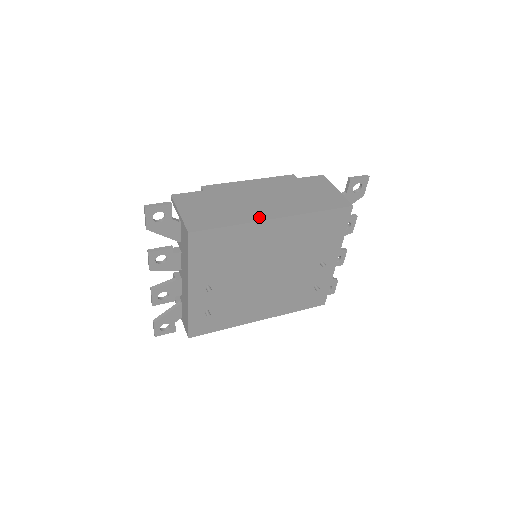
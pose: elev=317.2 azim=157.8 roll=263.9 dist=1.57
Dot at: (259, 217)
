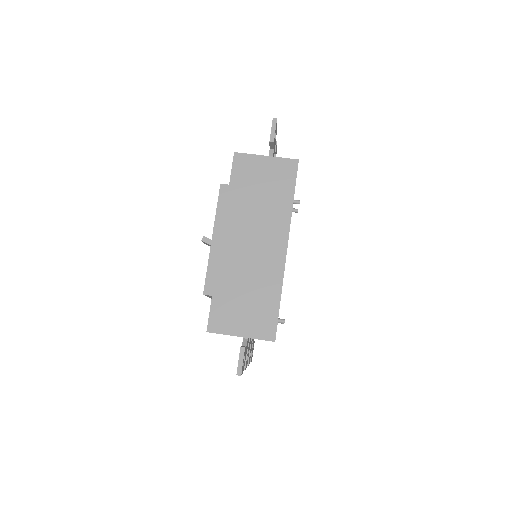
Dot at: (279, 264)
